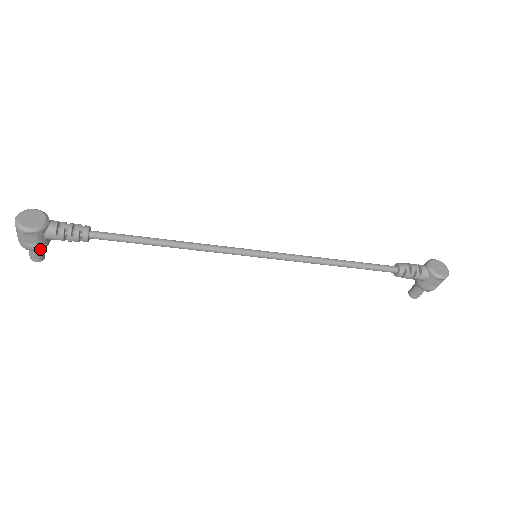
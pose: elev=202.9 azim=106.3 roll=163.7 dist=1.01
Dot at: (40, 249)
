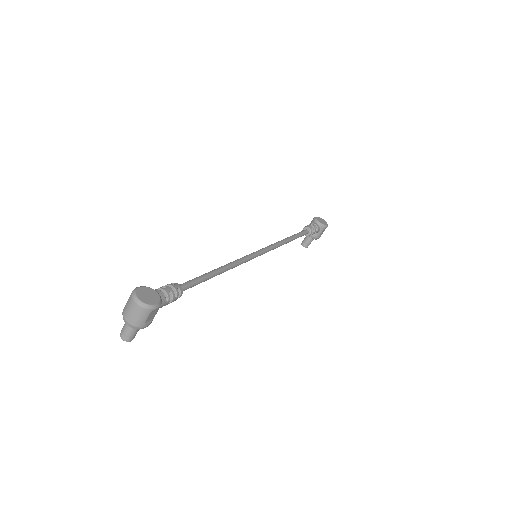
Dot at: (149, 323)
